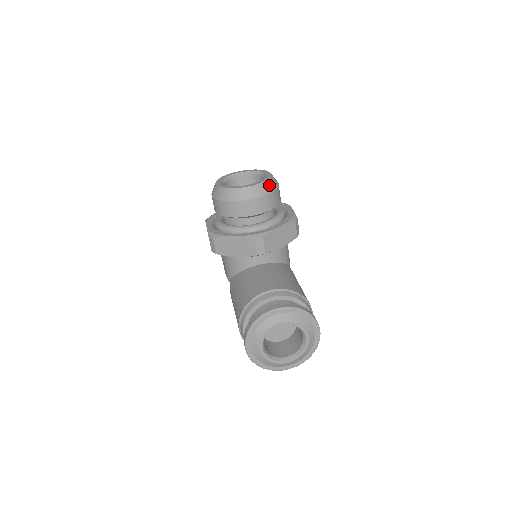
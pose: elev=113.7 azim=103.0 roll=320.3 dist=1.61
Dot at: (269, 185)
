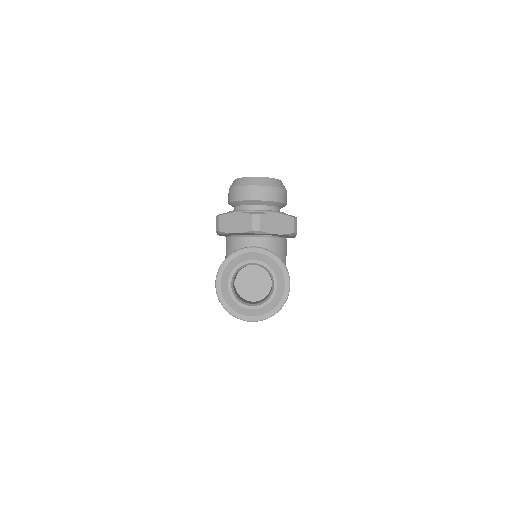
Dot at: (276, 182)
